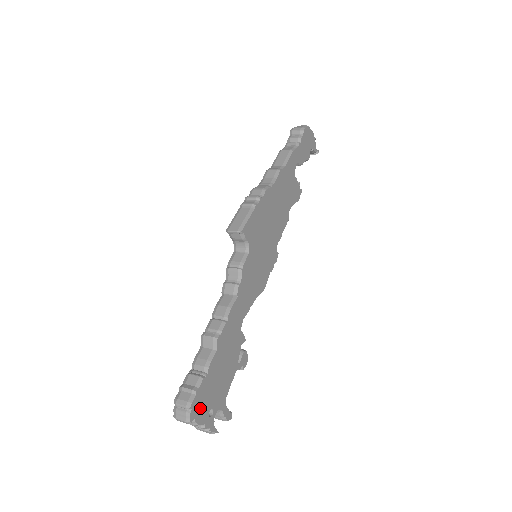
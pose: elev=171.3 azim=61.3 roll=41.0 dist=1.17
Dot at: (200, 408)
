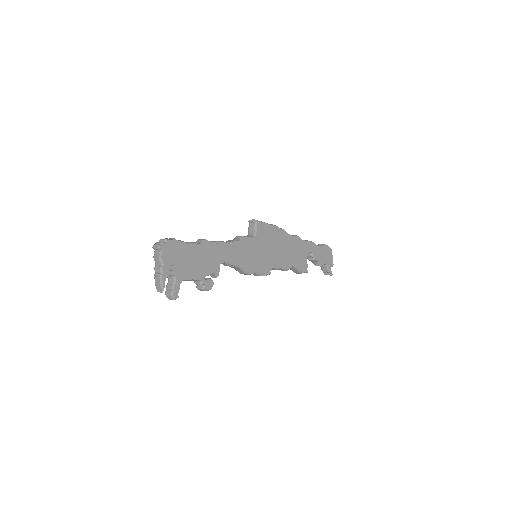
Dot at: (170, 252)
